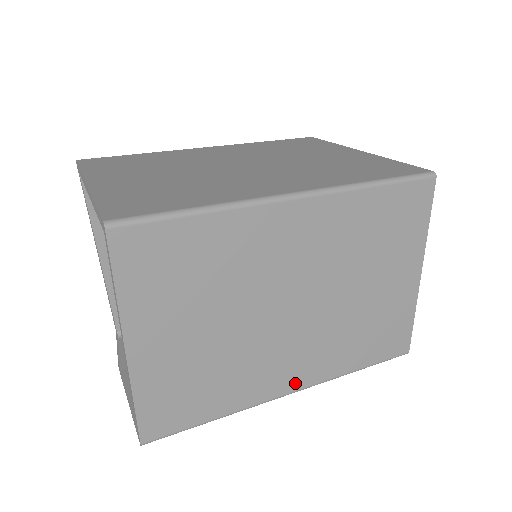
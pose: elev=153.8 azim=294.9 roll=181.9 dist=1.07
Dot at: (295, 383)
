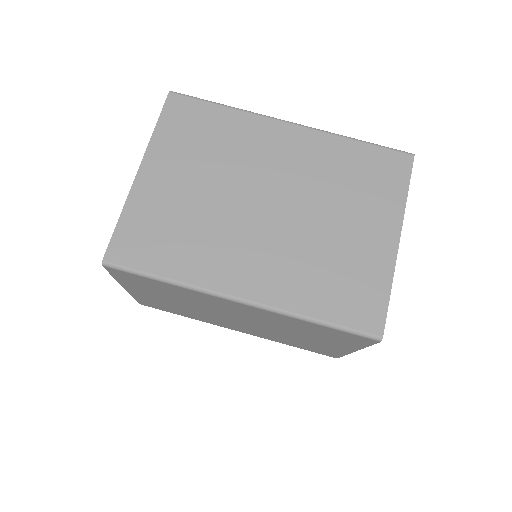
Dot at: (240, 331)
